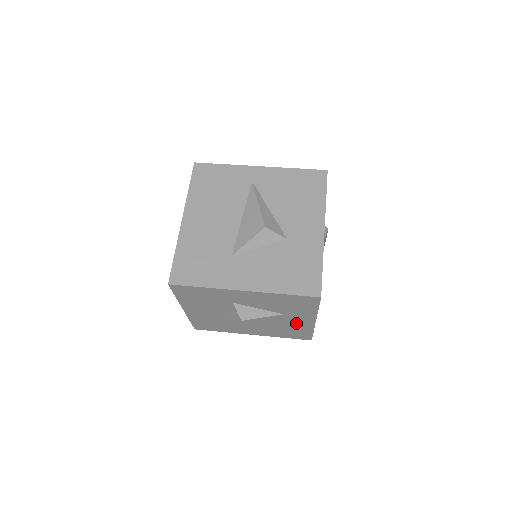
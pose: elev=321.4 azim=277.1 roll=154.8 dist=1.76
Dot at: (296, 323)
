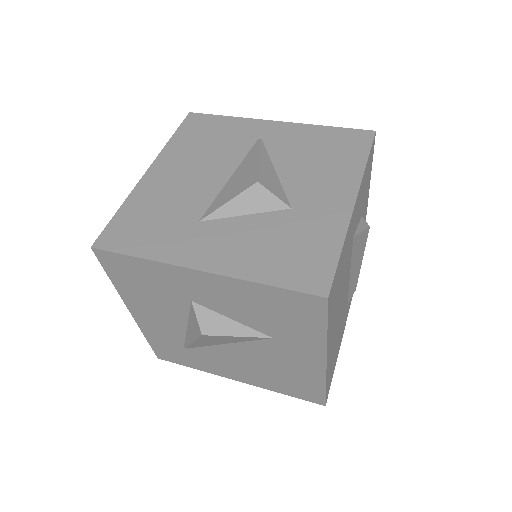
Dot at: (296, 362)
